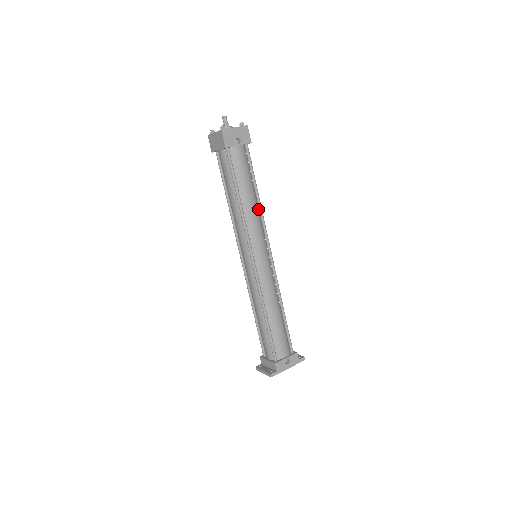
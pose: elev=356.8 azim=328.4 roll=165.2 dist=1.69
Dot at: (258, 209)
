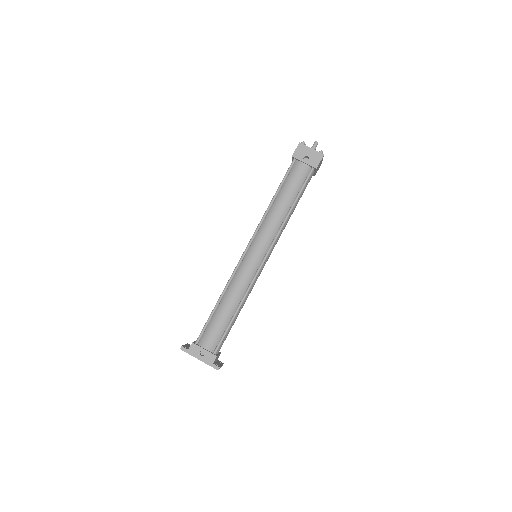
Dot at: (284, 220)
